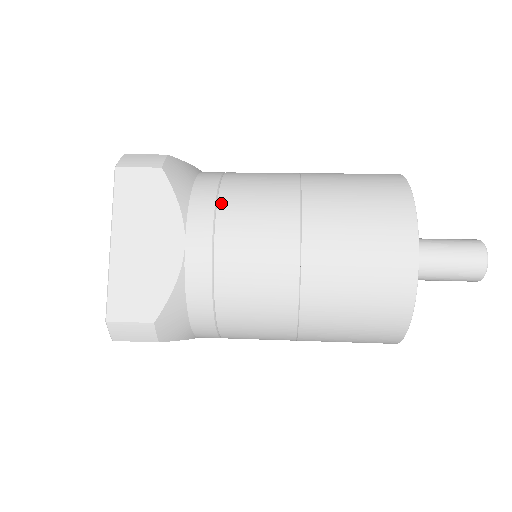
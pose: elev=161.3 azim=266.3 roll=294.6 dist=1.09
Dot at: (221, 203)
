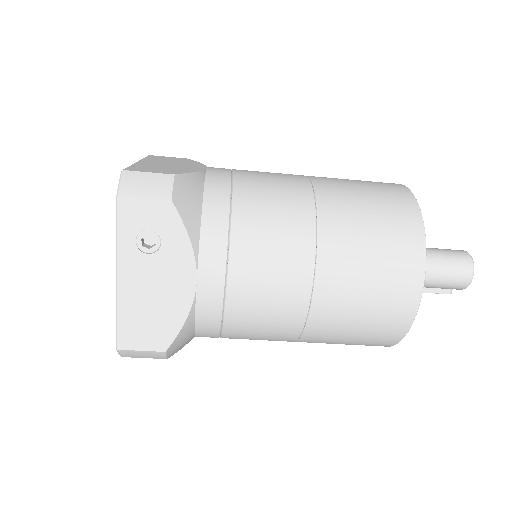
Dot at: occluded
